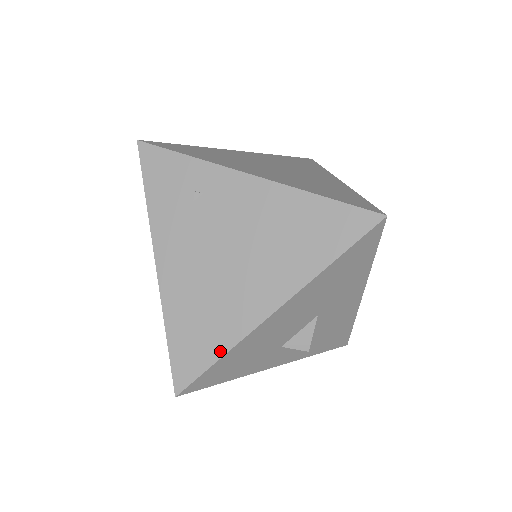
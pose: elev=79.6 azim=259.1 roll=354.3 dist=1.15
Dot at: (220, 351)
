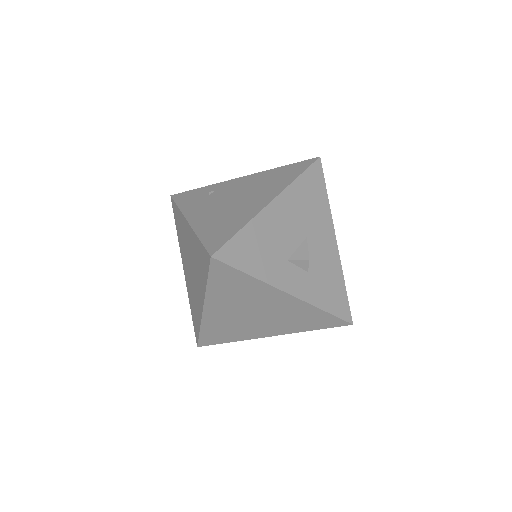
Dot at: (240, 227)
